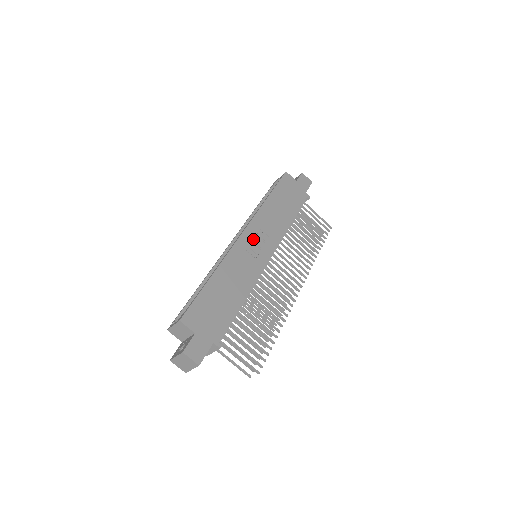
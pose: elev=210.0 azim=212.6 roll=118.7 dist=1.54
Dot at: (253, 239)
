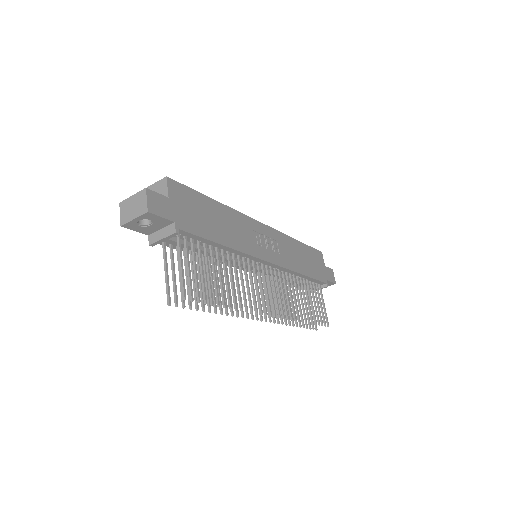
Dot at: (267, 237)
